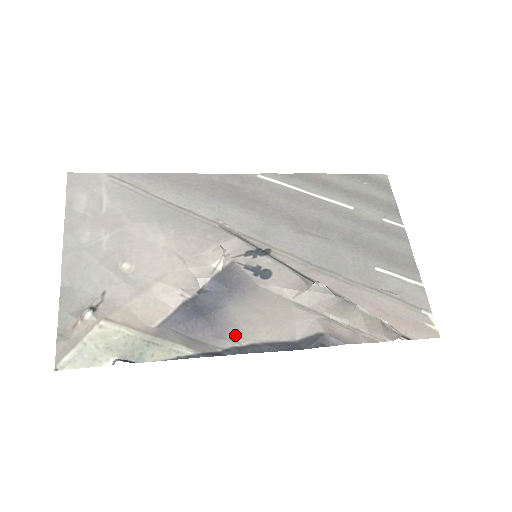
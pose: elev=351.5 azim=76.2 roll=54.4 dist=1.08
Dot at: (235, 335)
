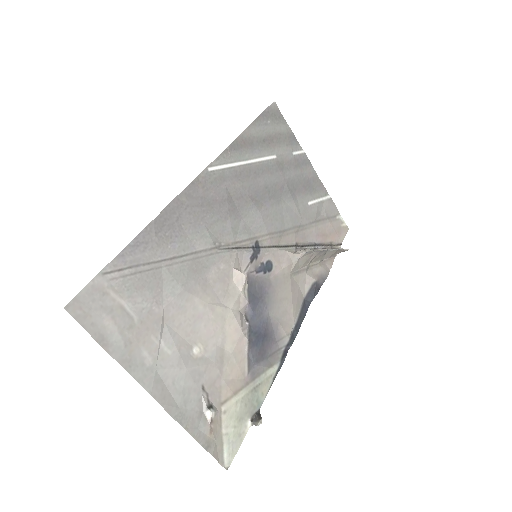
Dot at: (285, 330)
